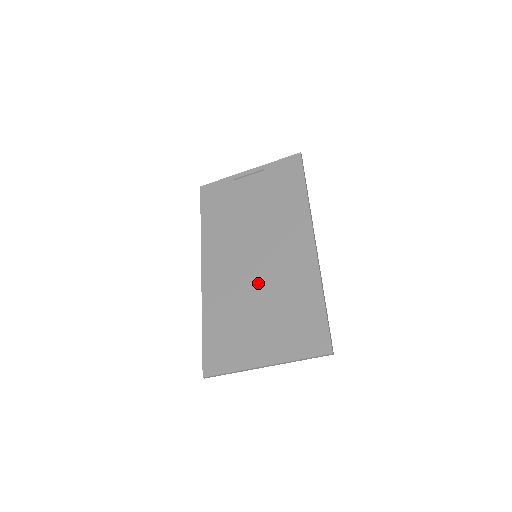
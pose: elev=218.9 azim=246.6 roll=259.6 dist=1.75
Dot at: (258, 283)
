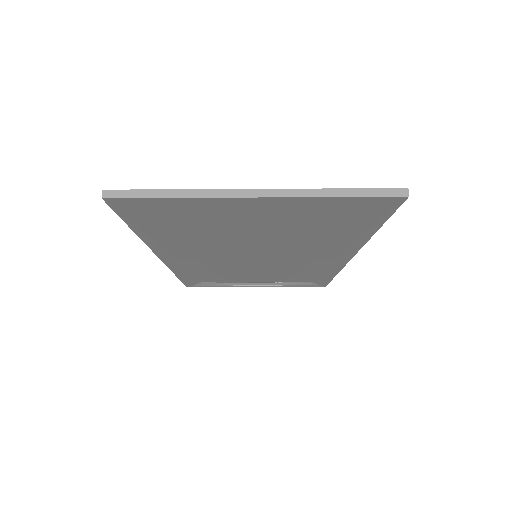
Dot at: occluded
